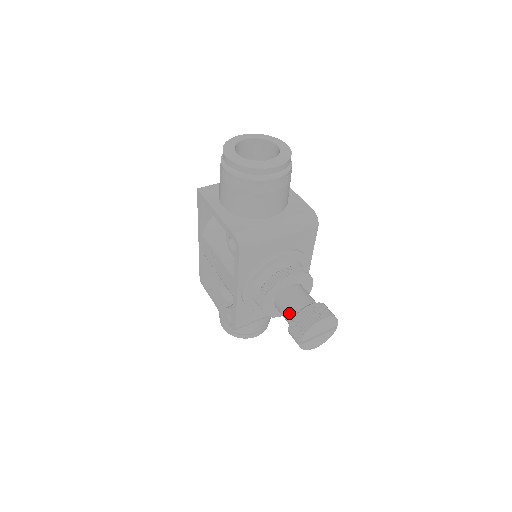
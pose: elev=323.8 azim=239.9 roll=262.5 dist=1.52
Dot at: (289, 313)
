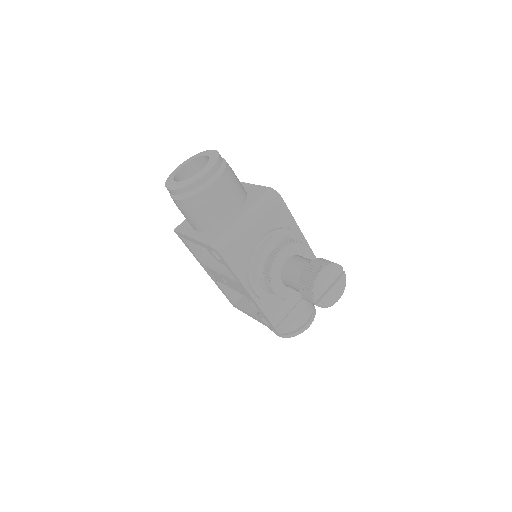
Dot at: (296, 284)
